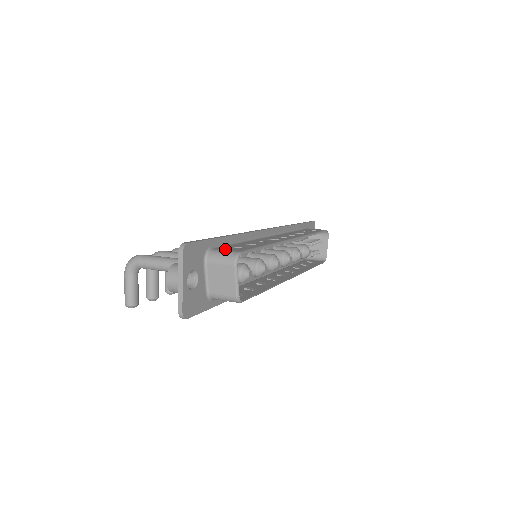
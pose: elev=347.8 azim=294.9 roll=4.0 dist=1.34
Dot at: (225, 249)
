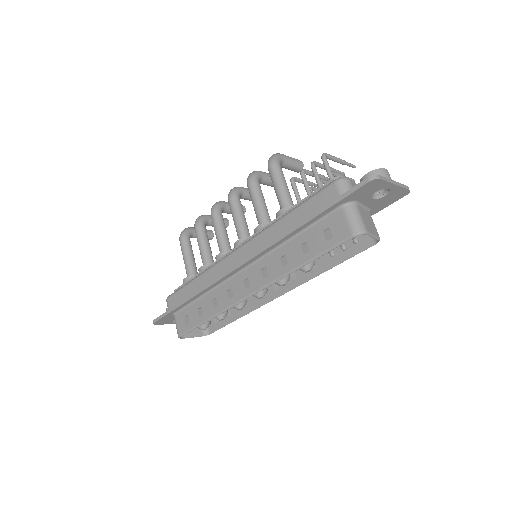
Dot at: (178, 322)
